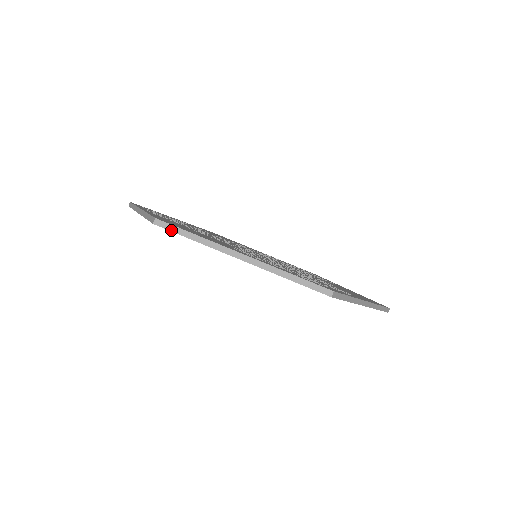
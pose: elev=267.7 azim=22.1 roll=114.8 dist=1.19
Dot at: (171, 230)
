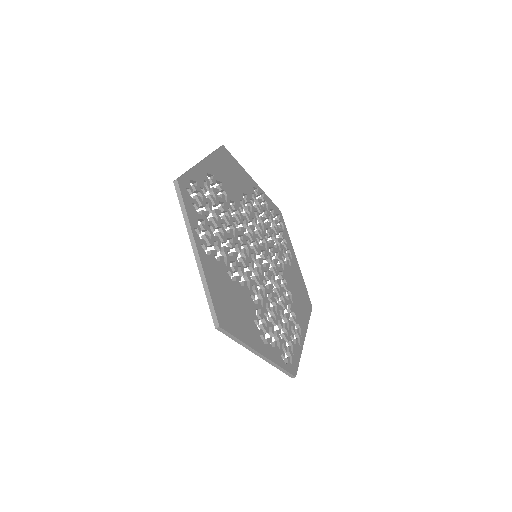
Dot at: (225, 334)
